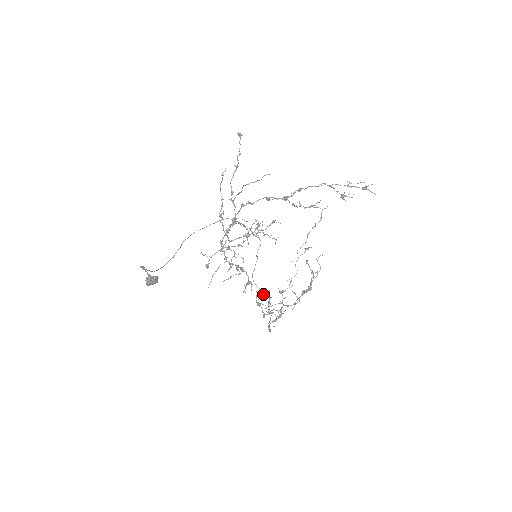
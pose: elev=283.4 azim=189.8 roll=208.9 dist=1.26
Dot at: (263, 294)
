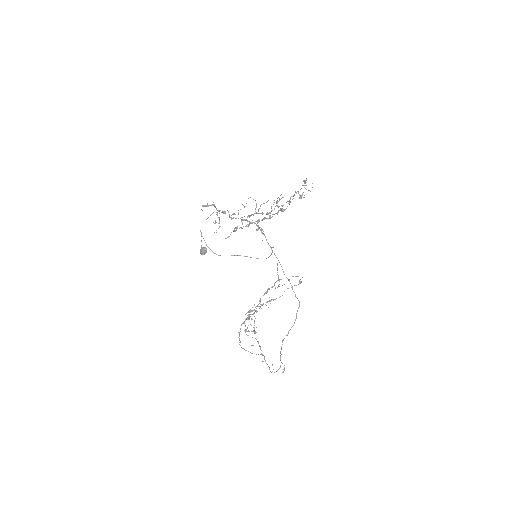
Dot at: occluded
